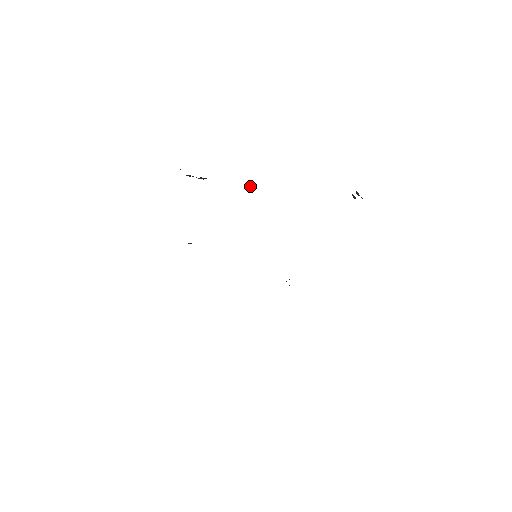
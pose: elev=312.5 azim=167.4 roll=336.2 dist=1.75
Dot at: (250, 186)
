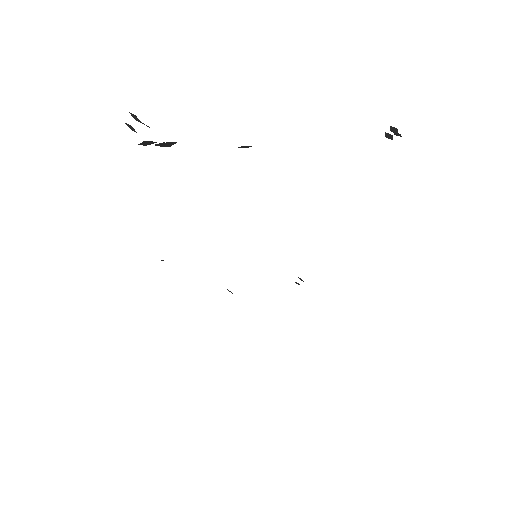
Dot at: (243, 146)
